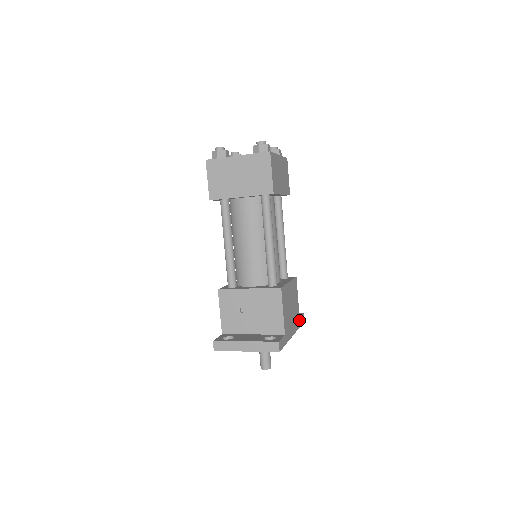
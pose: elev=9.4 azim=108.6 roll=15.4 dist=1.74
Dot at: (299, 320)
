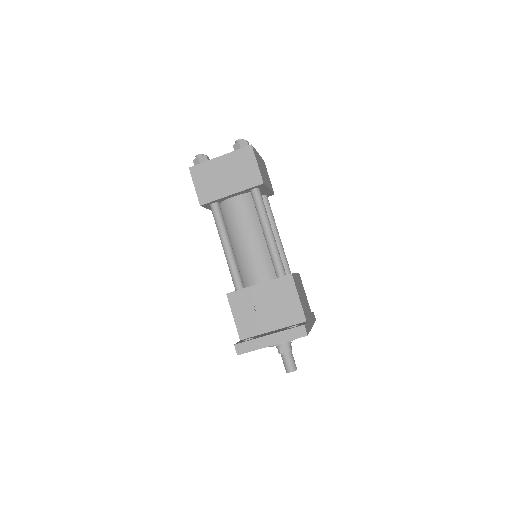
Dot at: (312, 316)
